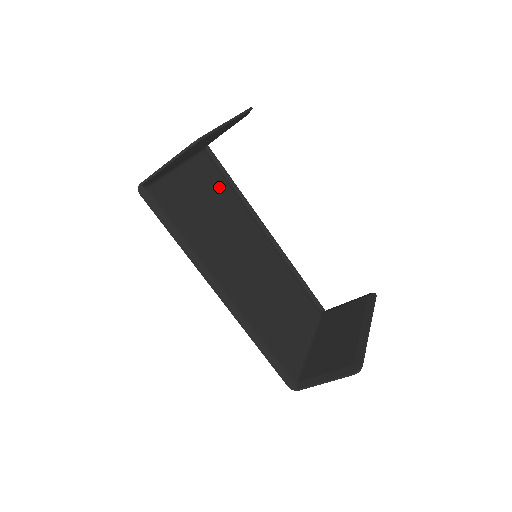
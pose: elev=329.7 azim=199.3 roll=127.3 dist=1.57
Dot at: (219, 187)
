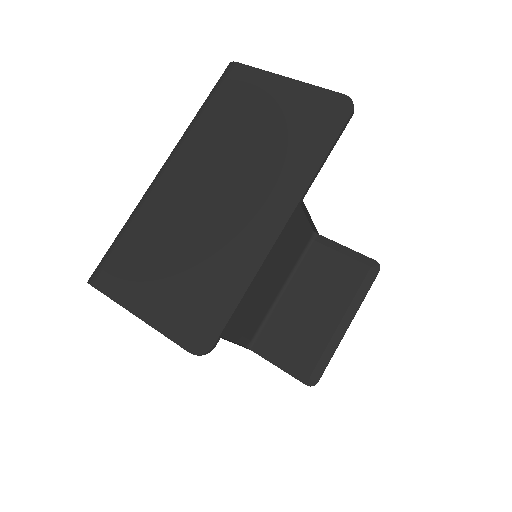
Dot at: occluded
